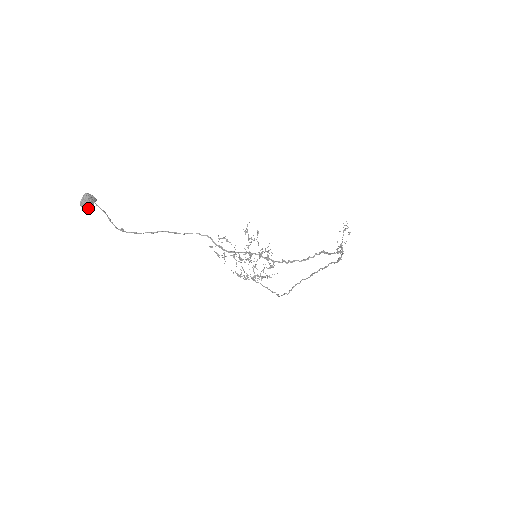
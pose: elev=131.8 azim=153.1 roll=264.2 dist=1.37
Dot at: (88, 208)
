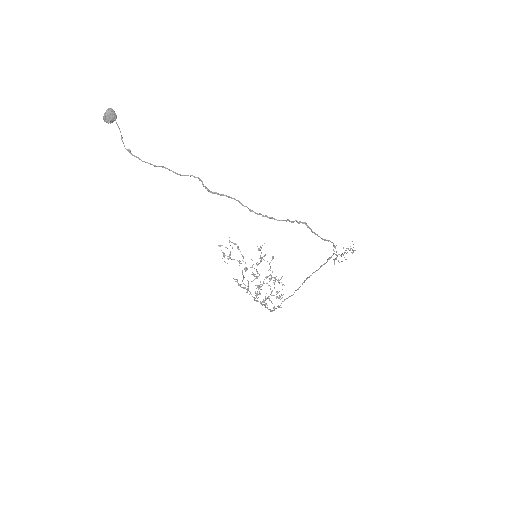
Dot at: (108, 122)
